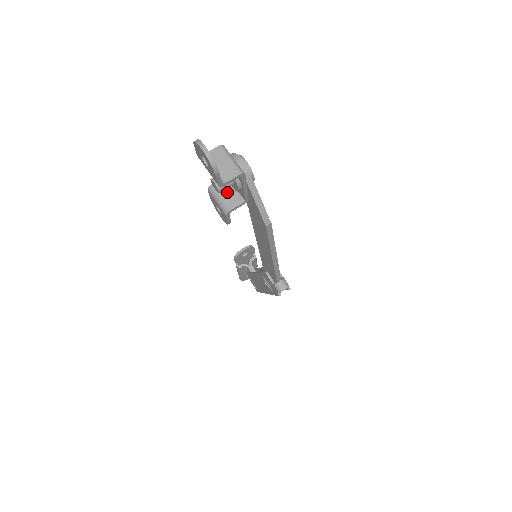
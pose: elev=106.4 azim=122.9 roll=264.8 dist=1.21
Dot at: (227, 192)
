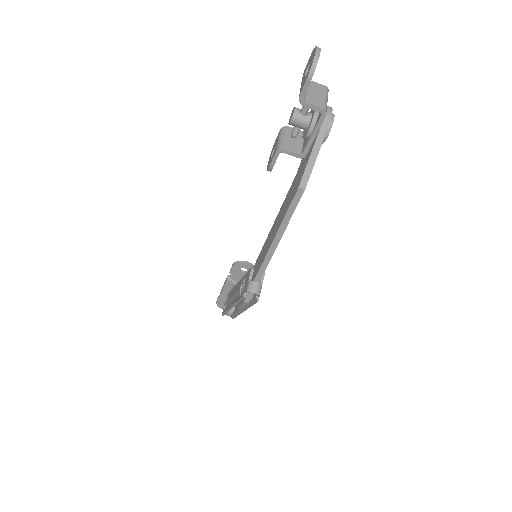
Dot at: (295, 133)
